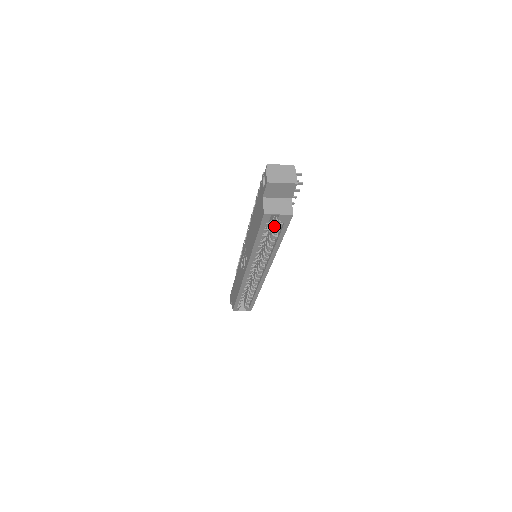
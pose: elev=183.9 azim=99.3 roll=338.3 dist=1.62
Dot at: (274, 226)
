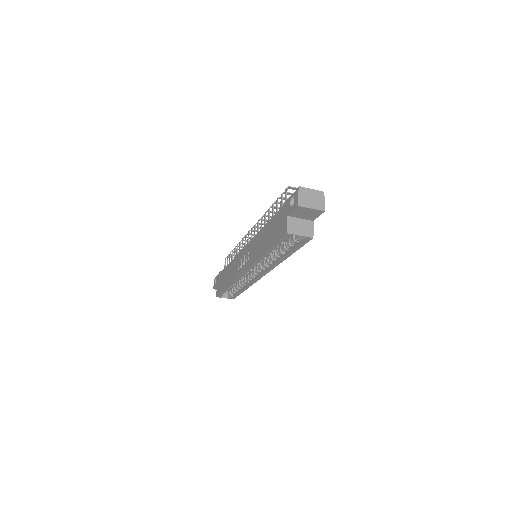
Dot at: (289, 241)
